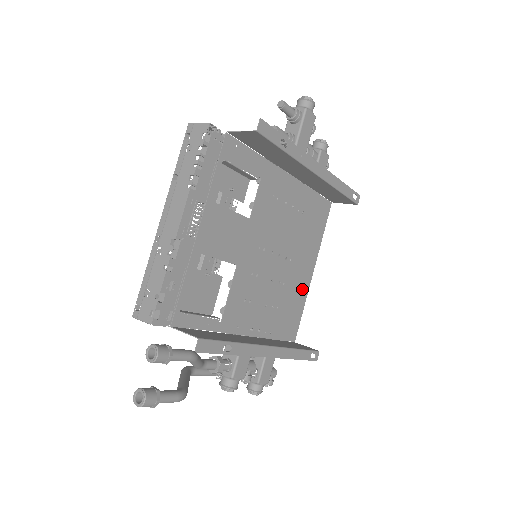
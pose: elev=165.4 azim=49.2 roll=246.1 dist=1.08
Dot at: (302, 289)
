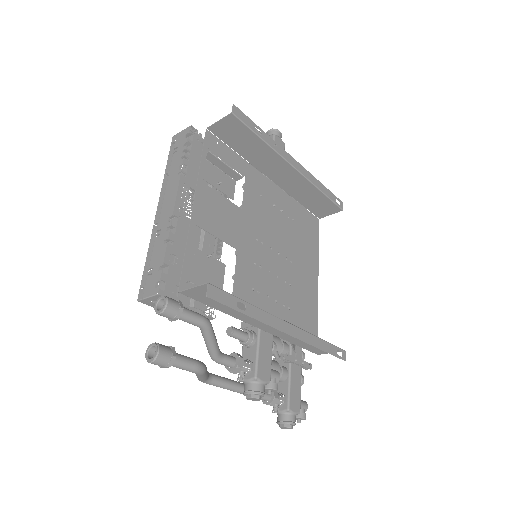
Dot at: (311, 296)
